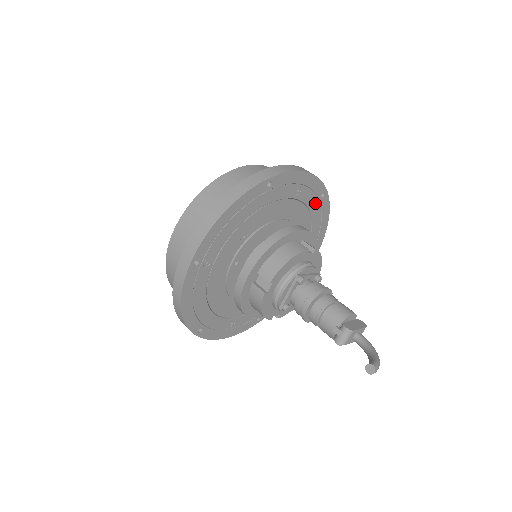
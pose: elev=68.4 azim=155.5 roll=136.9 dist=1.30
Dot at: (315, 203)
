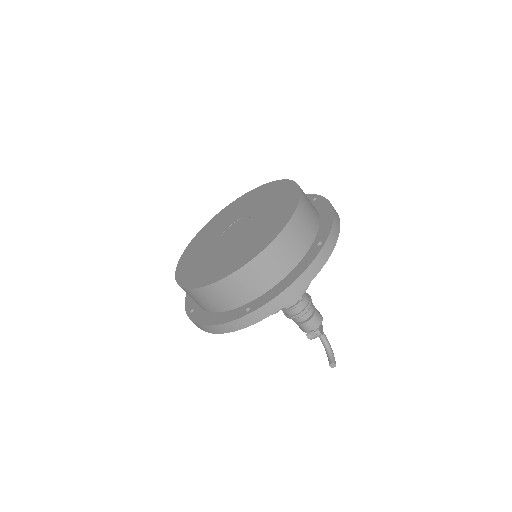
Dot at: occluded
